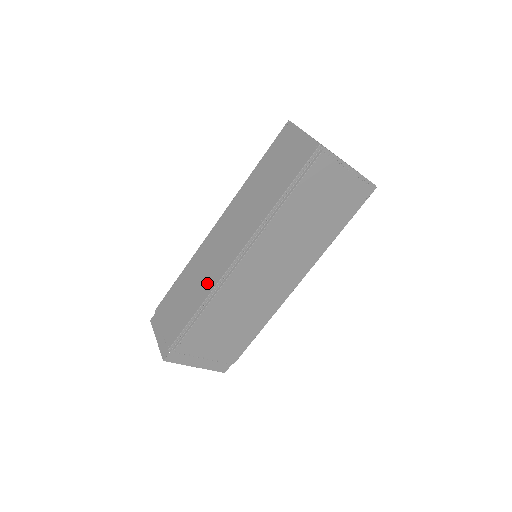
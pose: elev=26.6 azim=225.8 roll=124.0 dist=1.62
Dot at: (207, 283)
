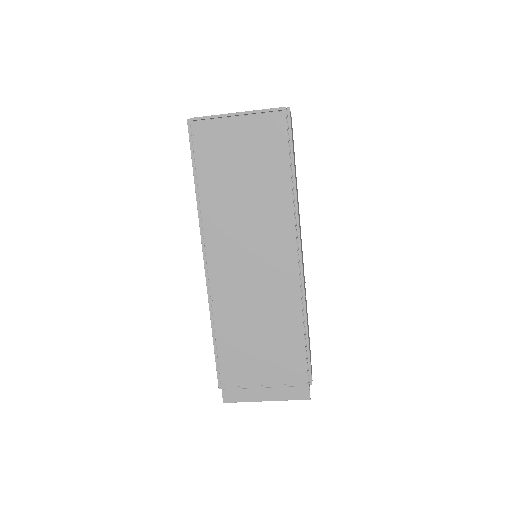
Dot at: occluded
